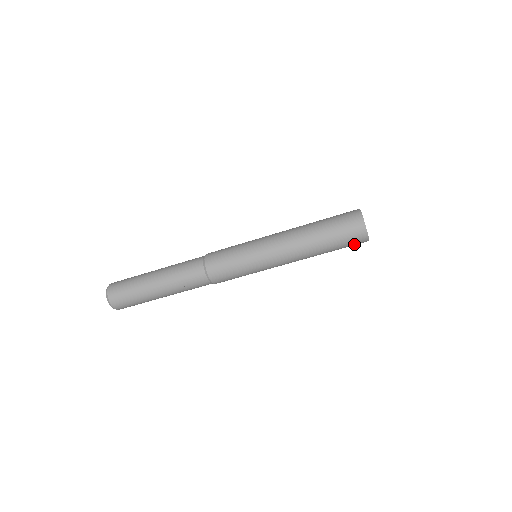
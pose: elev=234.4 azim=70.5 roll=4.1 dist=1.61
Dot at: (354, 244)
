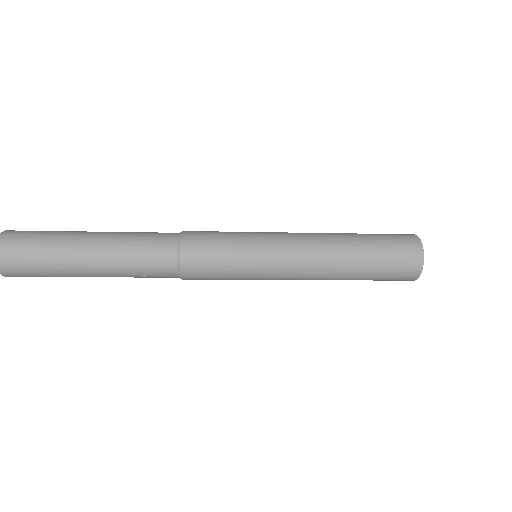
Dot at: occluded
